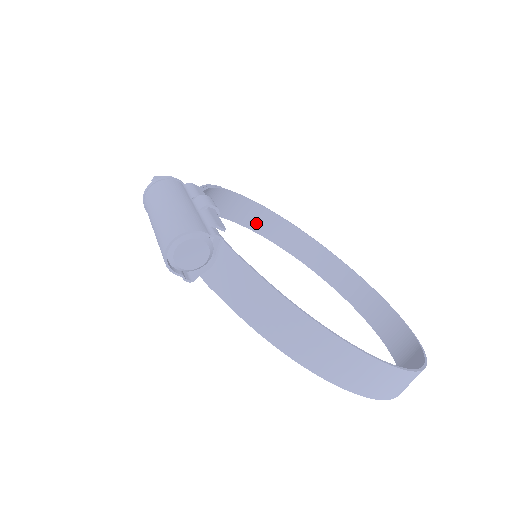
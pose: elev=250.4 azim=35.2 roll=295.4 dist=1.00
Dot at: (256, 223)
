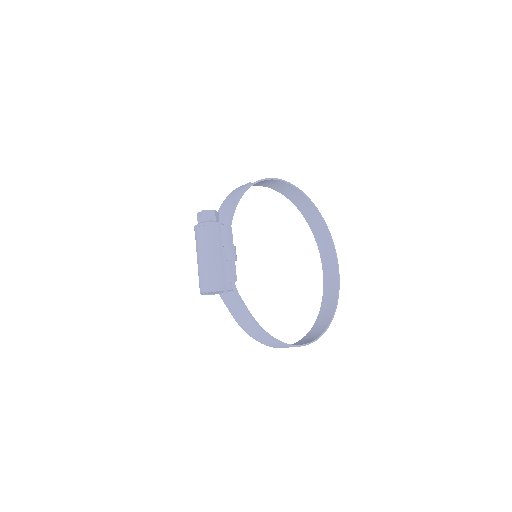
Dot at: (272, 185)
